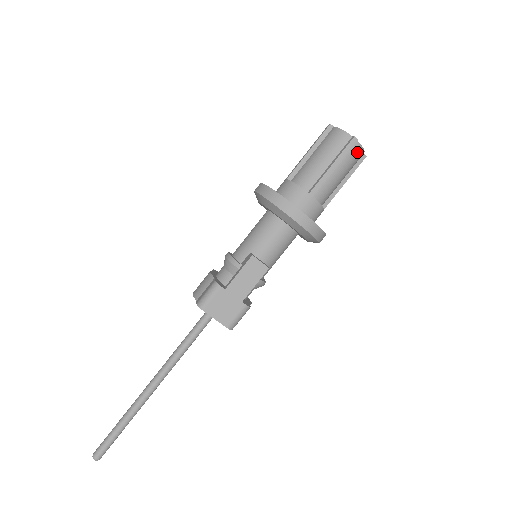
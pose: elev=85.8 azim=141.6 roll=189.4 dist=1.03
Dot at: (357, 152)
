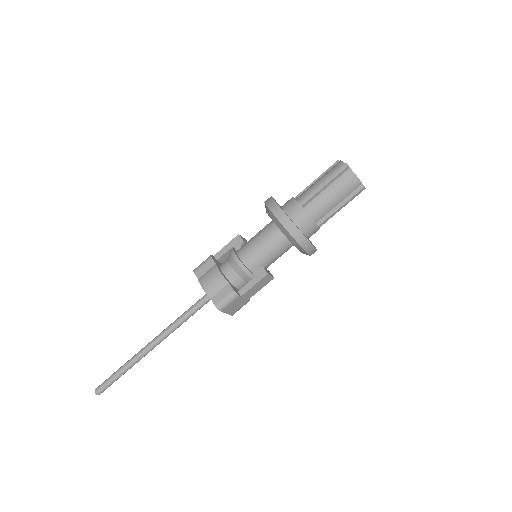
Dot at: occluded
